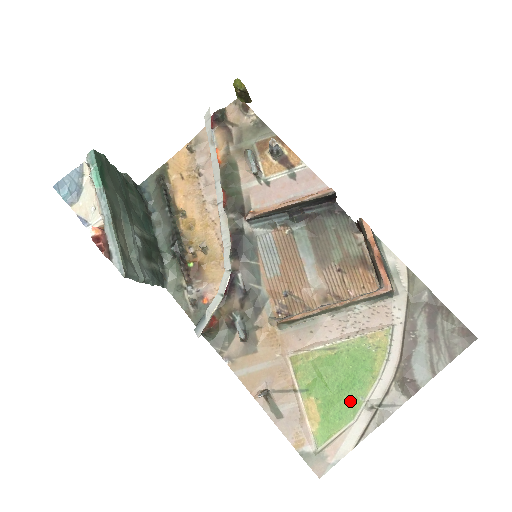
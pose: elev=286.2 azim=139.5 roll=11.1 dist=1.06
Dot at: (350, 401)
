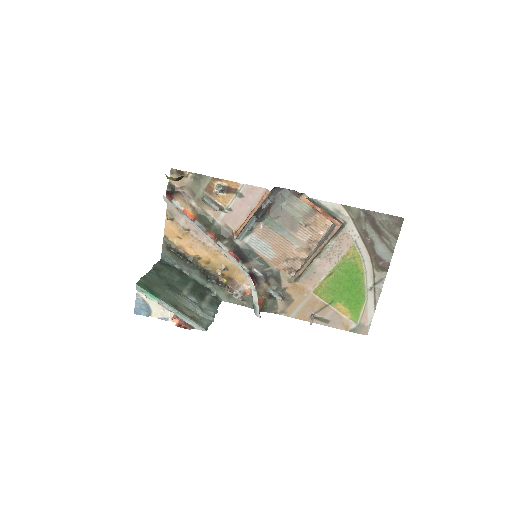
Dot at: (358, 293)
